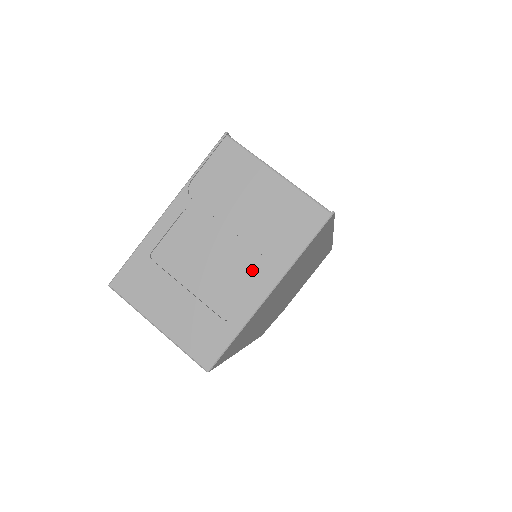
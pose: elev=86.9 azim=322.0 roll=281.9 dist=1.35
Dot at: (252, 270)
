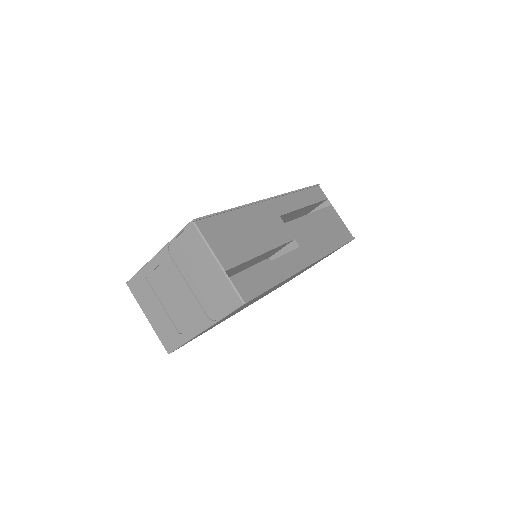
Dot at: (196, 313)
